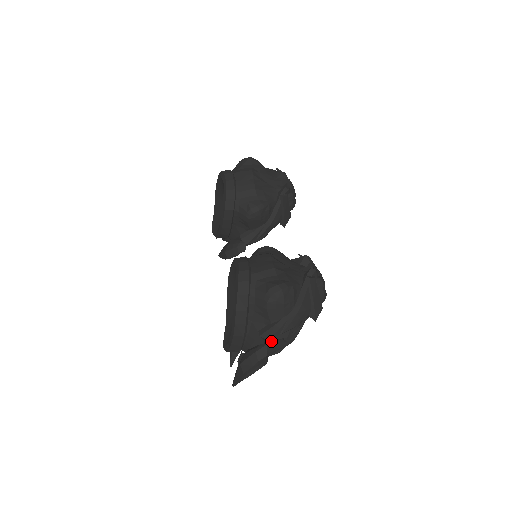
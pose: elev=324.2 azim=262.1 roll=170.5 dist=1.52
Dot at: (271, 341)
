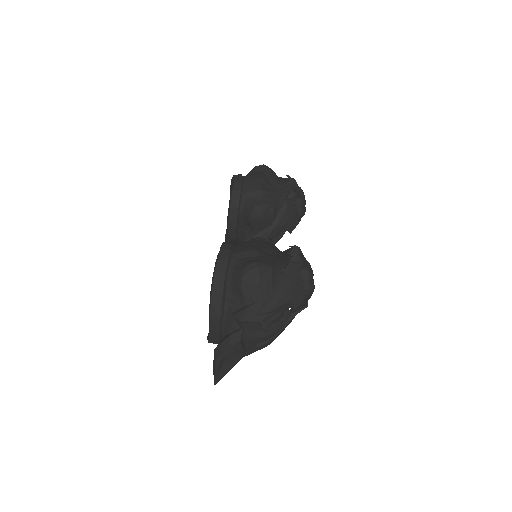
Dot at: (245, 324)
